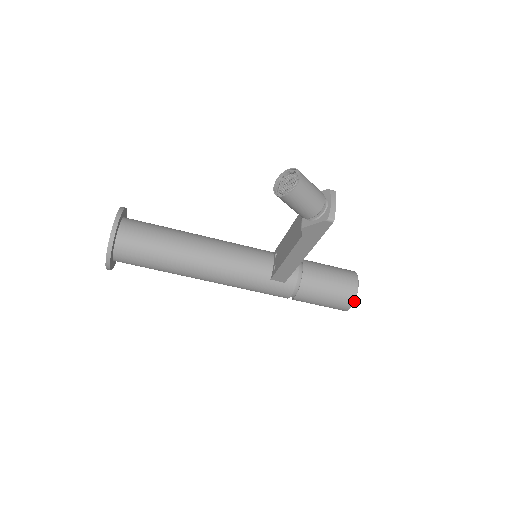
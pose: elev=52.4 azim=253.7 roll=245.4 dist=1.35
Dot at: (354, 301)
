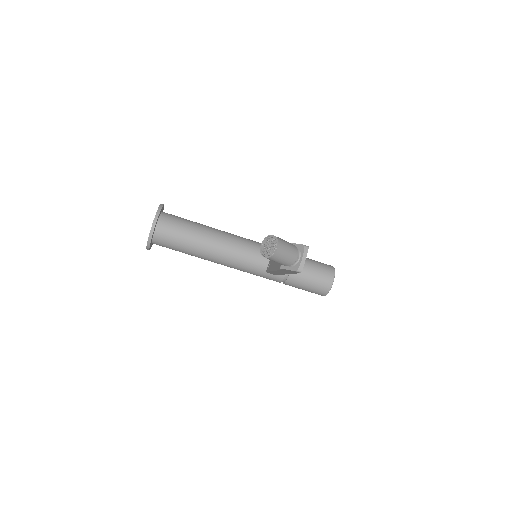
Dot at: occluded
